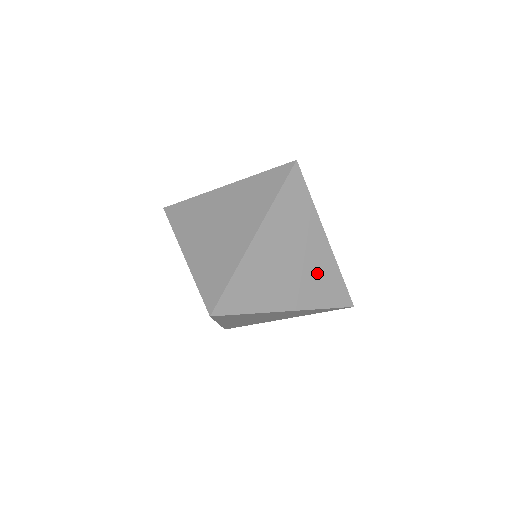
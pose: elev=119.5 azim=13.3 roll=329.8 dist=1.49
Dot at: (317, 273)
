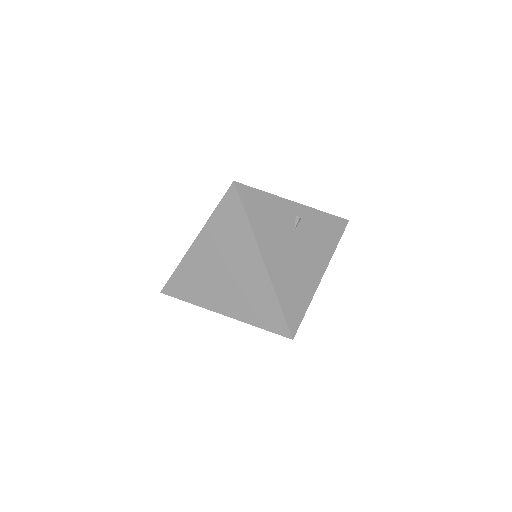
Dot at: (251, 292)
